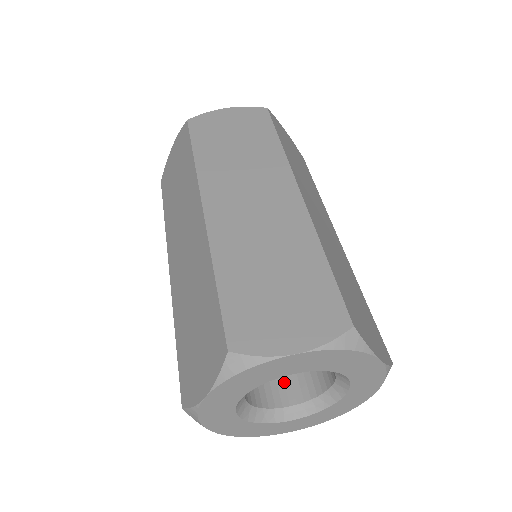
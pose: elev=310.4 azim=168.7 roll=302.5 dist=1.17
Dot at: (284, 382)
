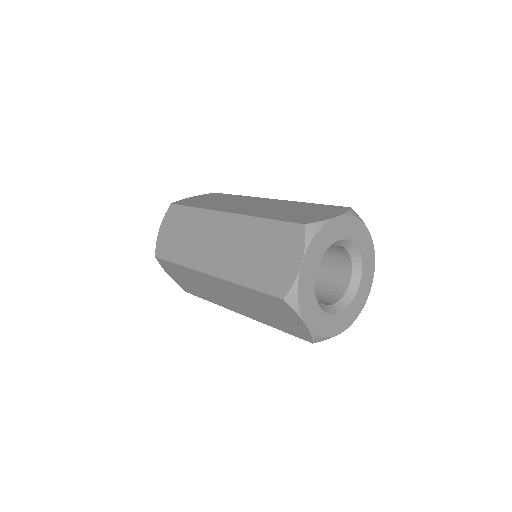
Dot at: (321, 299)
